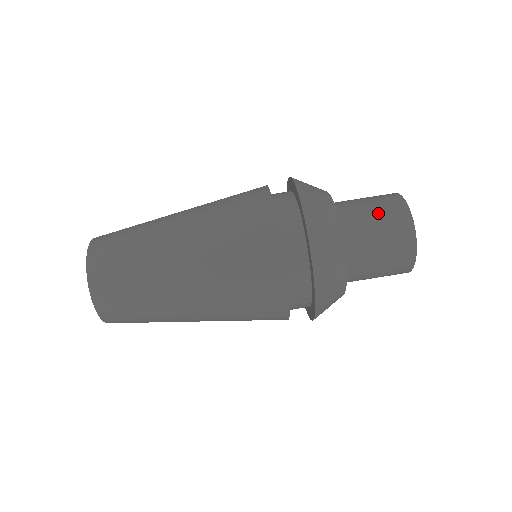
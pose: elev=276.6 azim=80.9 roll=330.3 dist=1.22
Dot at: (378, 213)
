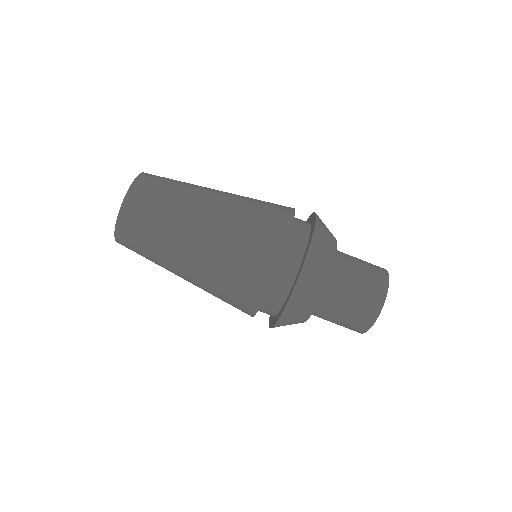
Dot at: (365, 264)
